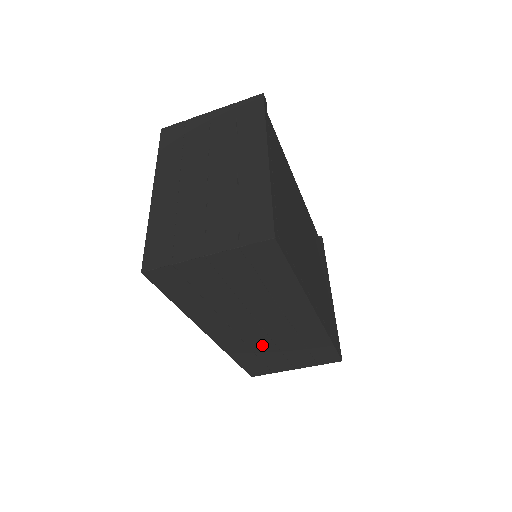
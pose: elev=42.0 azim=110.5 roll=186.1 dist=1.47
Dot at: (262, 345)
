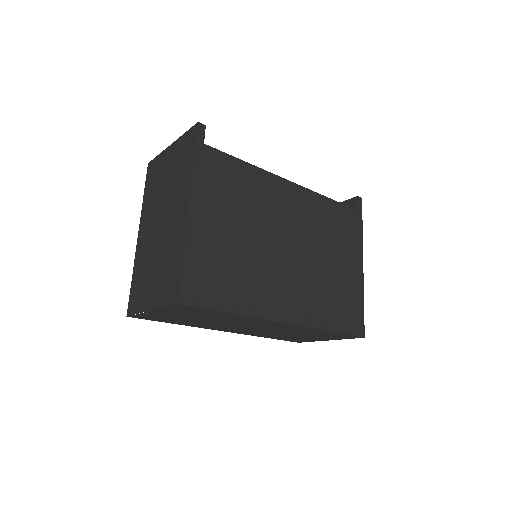
Dot at: (275, 333)
